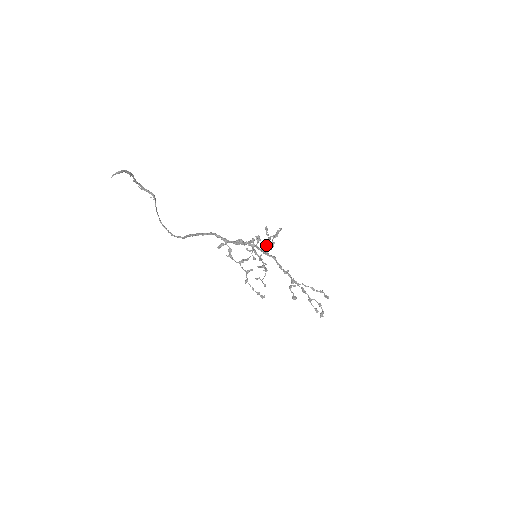
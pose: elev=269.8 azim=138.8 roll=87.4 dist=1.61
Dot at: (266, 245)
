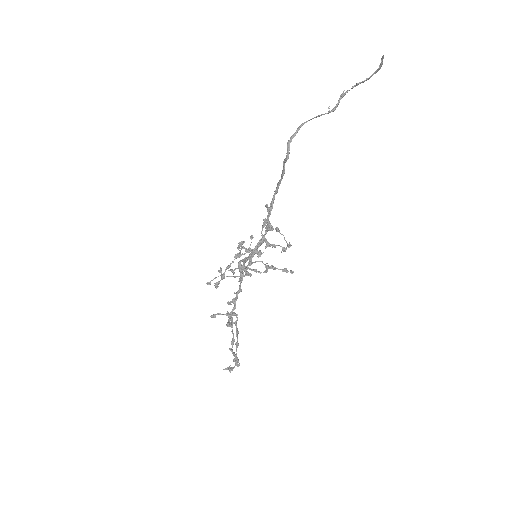
Dot at: occluded
